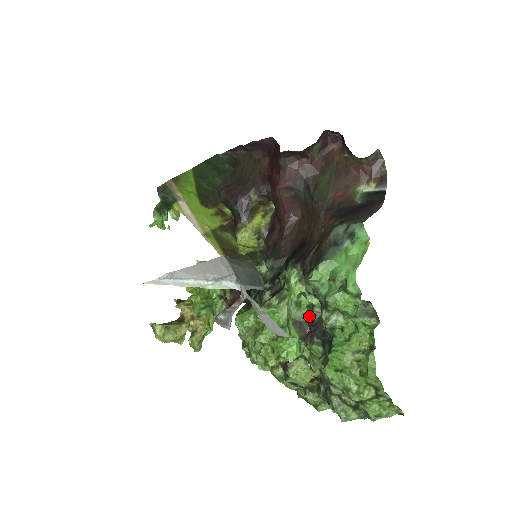
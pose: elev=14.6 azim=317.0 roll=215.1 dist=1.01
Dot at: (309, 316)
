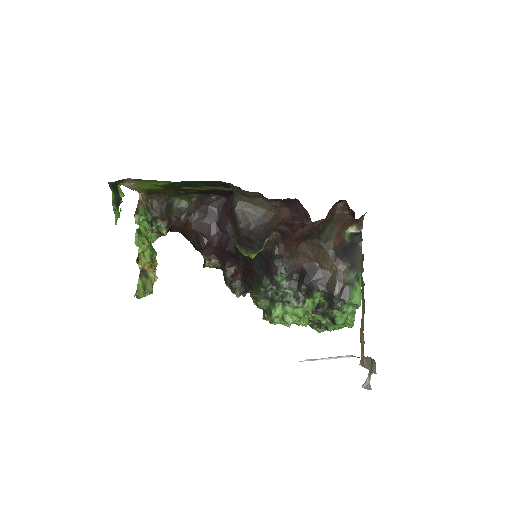
Dot at: (317, 305)
